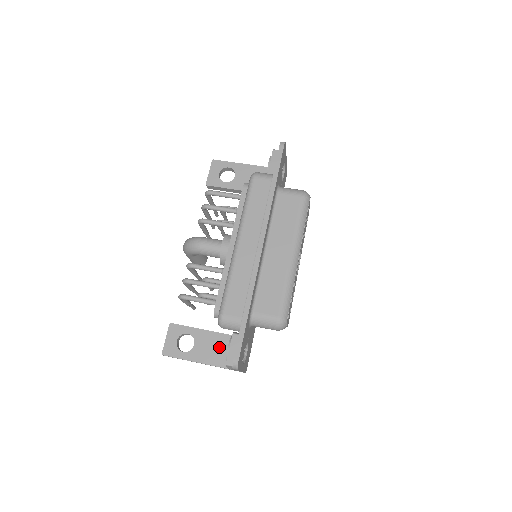
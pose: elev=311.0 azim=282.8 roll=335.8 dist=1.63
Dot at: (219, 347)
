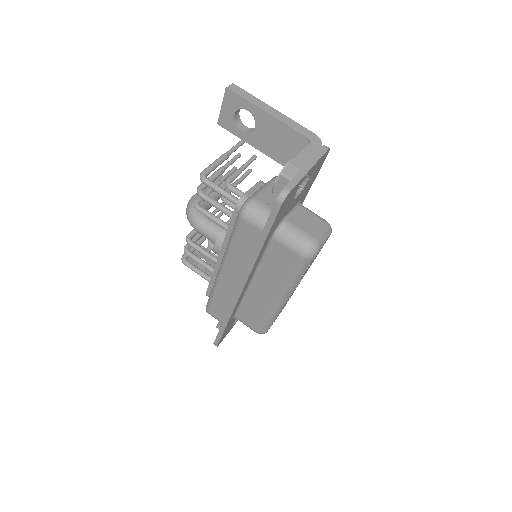
Dot at: occluded
